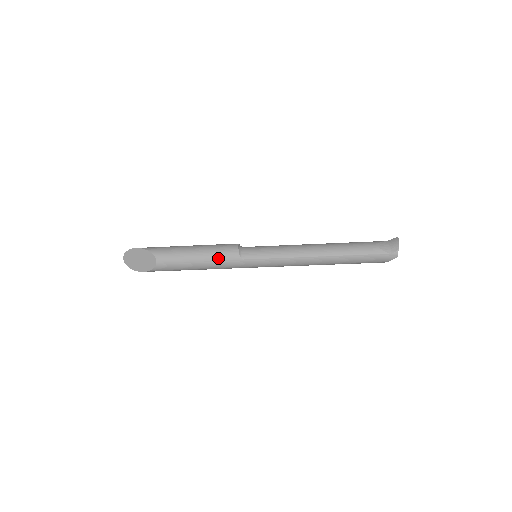
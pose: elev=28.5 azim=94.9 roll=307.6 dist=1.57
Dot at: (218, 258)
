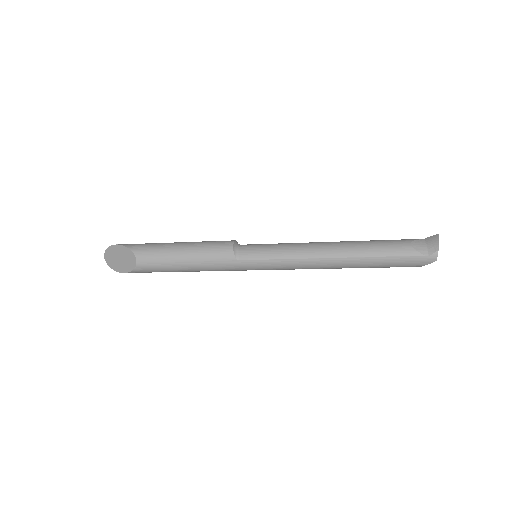
Dot at: (208, 258)
